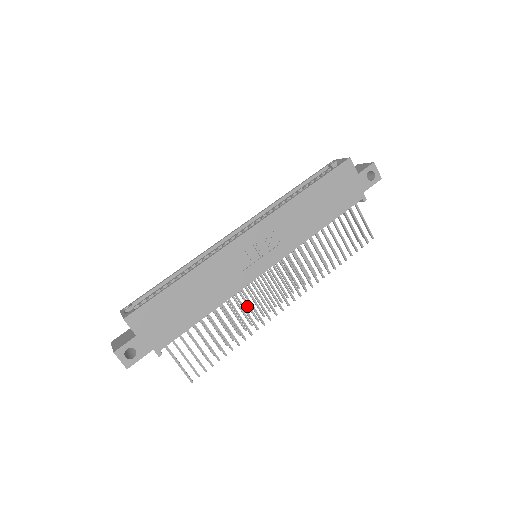
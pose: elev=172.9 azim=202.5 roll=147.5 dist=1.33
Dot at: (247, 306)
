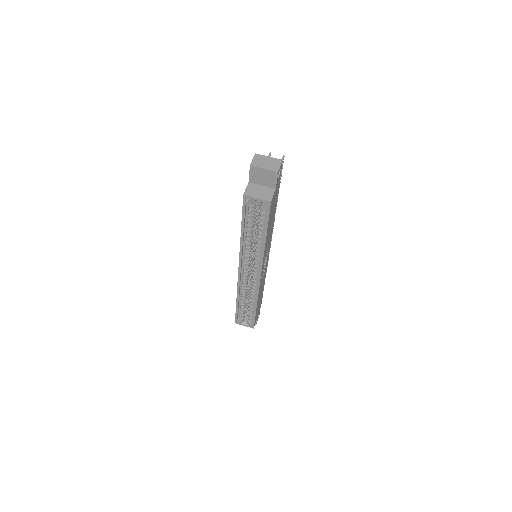
Dot at: occluded
